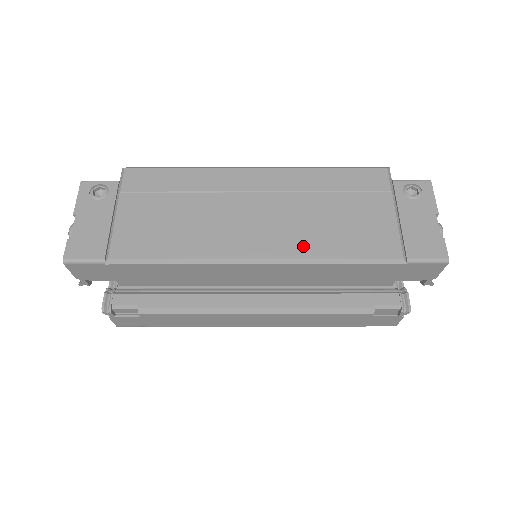
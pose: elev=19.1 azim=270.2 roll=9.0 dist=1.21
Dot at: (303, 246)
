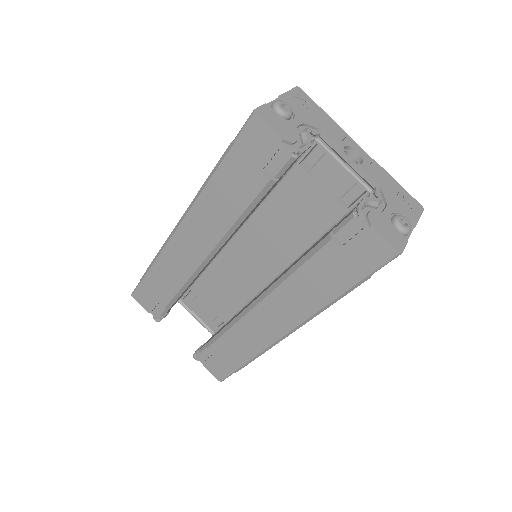
Dot at: occluded
